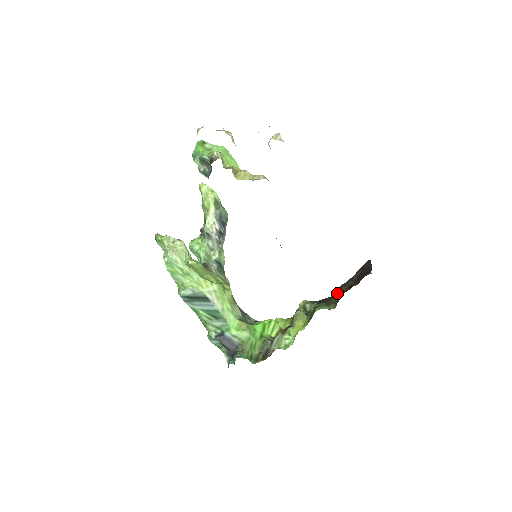
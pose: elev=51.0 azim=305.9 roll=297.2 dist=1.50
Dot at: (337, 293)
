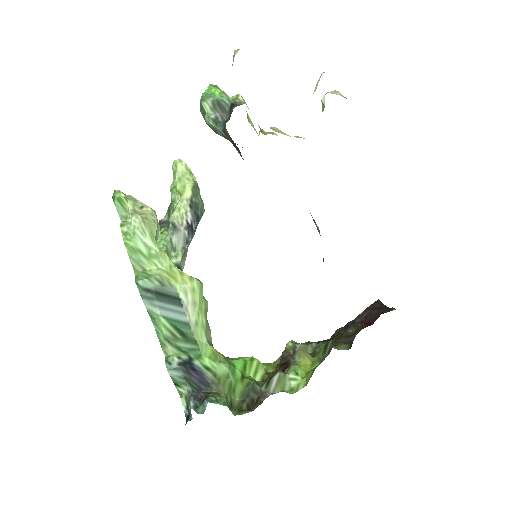
Dot at: (341, 334)
